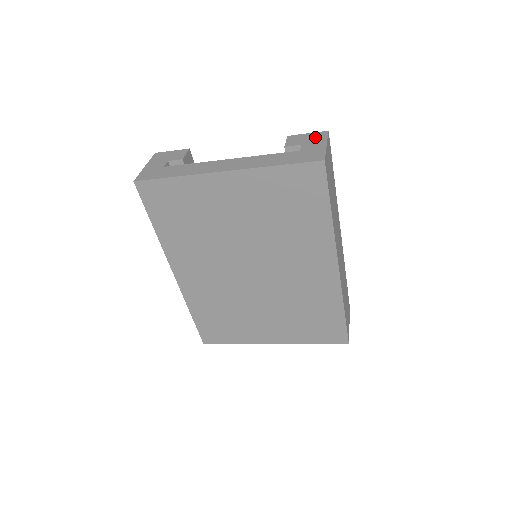
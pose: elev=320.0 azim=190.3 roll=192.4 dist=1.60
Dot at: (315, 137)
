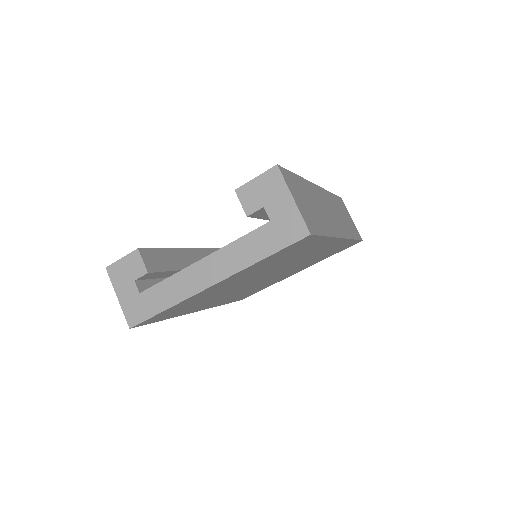
Dot at: (270, 185)
